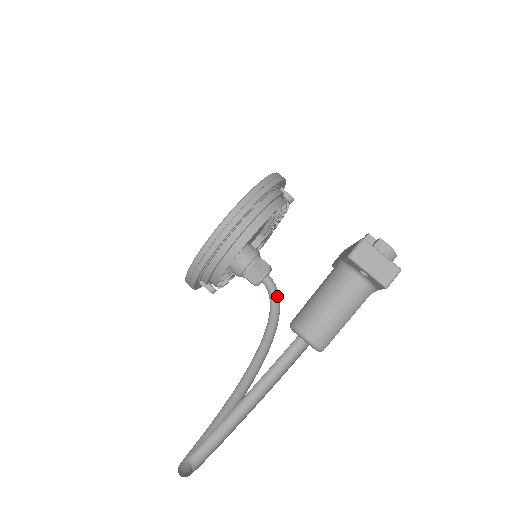
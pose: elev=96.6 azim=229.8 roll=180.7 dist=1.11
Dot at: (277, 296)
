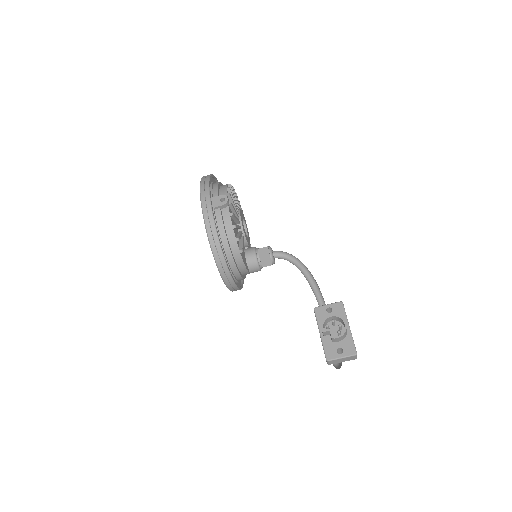
Dot at: (289, 254)
